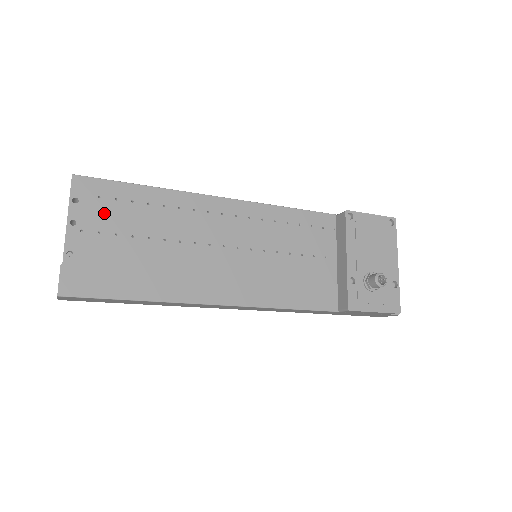
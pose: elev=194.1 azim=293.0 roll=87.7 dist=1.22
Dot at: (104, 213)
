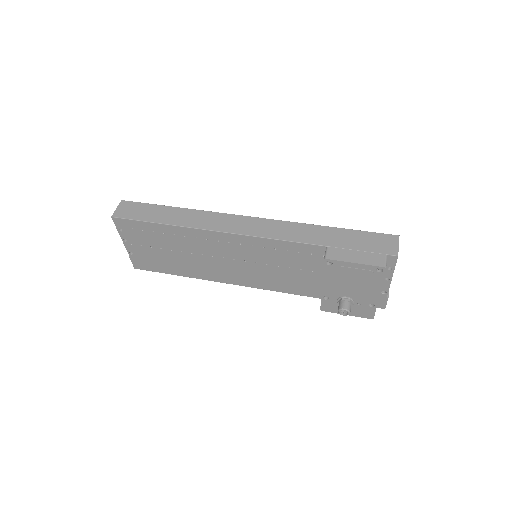
Dot at: (139, 237)
